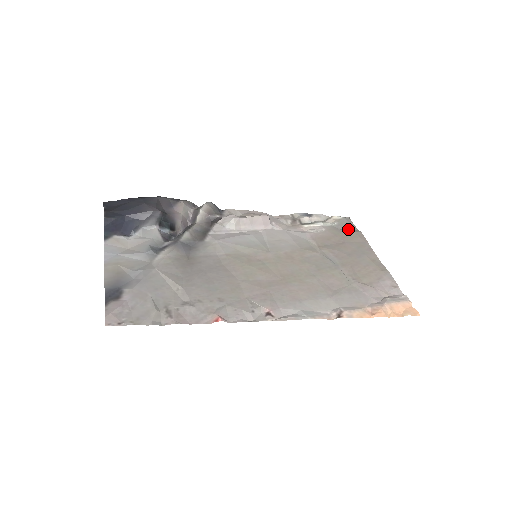
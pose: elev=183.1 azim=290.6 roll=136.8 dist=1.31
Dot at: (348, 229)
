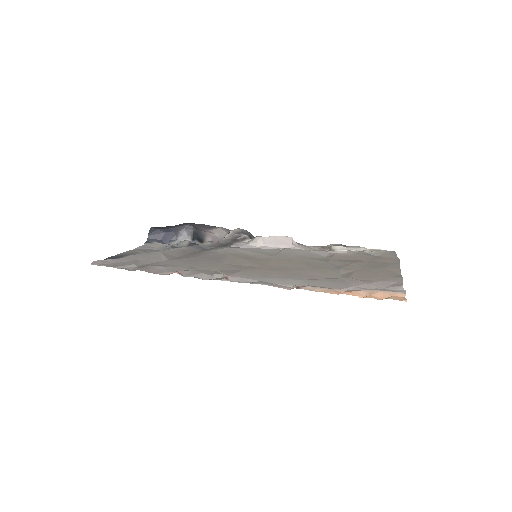
Dot at: occluded
